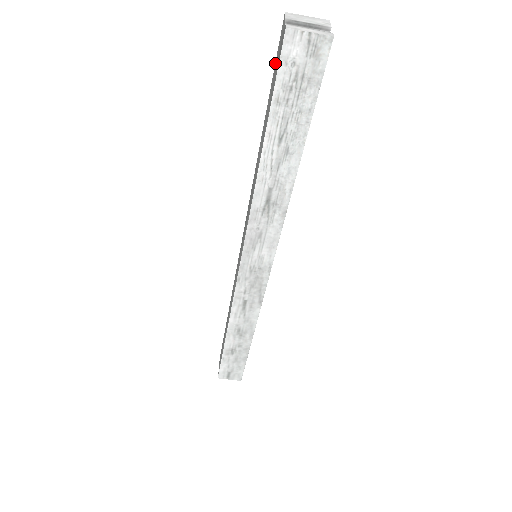
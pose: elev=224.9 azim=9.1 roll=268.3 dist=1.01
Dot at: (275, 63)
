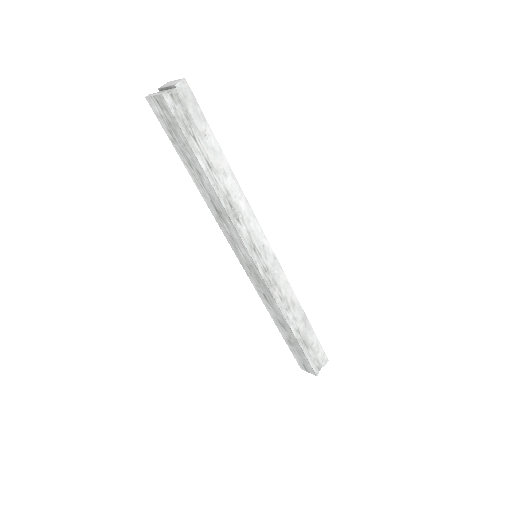
Dot at: occluded
